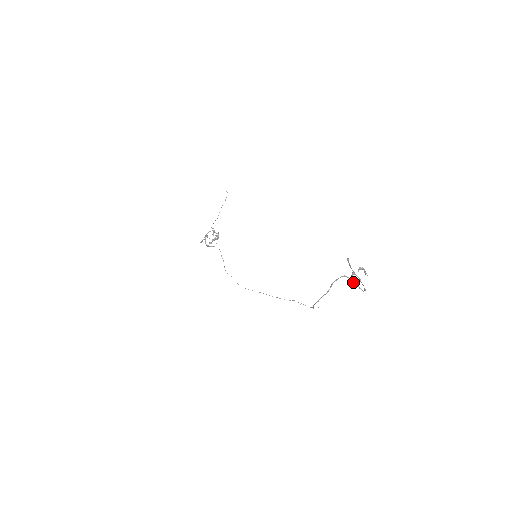
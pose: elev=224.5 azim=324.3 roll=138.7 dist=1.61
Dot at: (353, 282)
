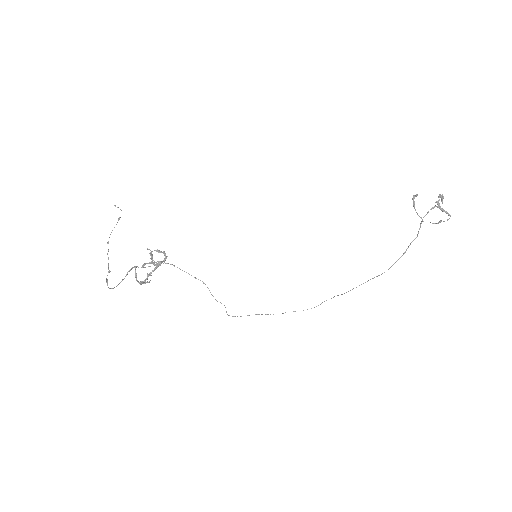
Dot at: (443, 210)
